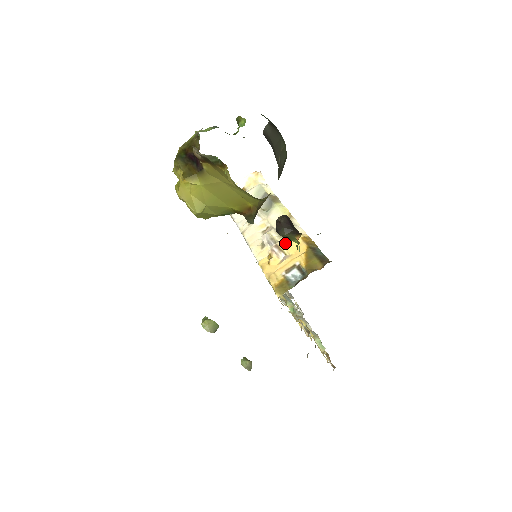
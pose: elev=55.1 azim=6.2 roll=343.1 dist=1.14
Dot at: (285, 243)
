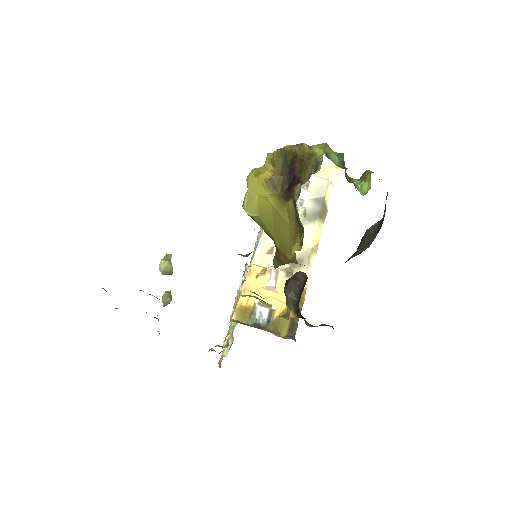
Dot at: (285, 277)
